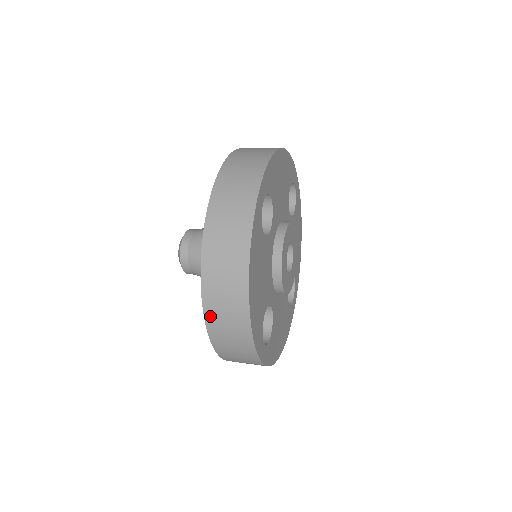
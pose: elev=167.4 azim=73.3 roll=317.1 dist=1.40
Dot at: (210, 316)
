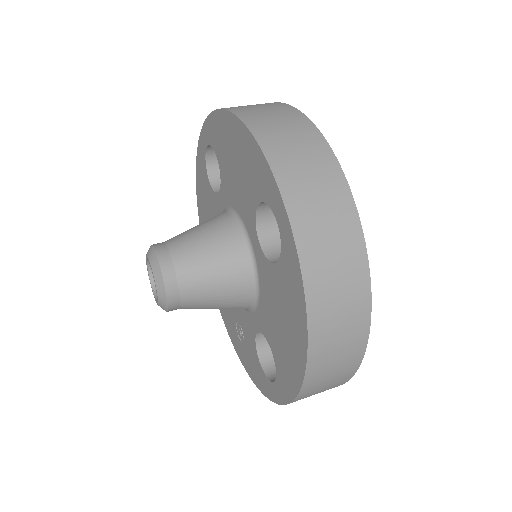
Dot at: (310, 384)
